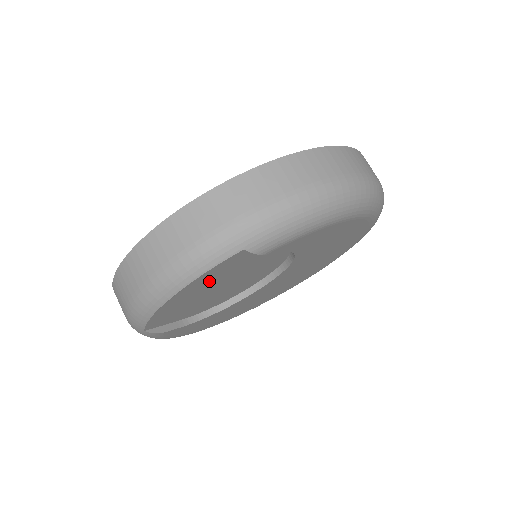
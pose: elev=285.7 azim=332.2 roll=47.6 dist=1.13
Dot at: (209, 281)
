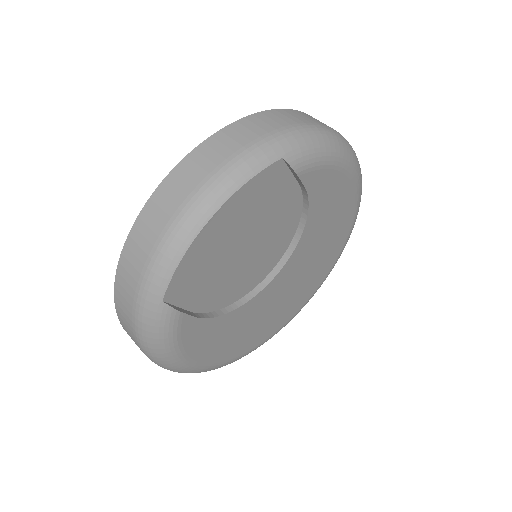
Dot at: (243, 213)
